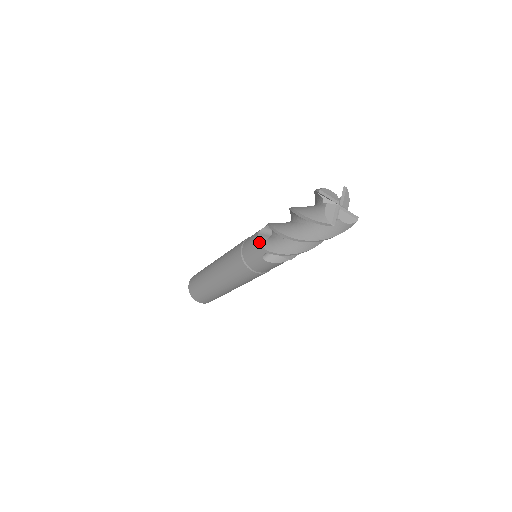
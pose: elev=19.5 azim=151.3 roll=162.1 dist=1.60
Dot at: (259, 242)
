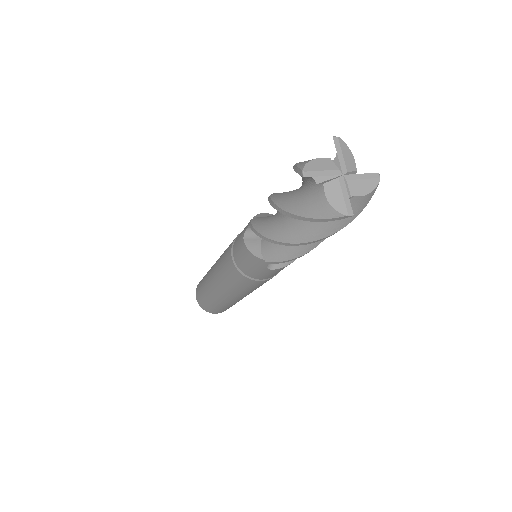
Dot at: (257, 214)
